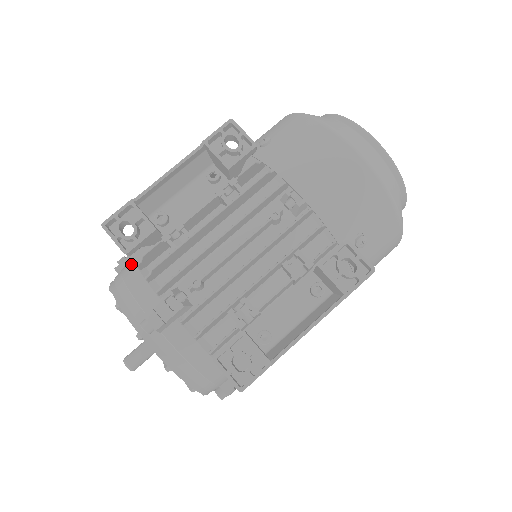
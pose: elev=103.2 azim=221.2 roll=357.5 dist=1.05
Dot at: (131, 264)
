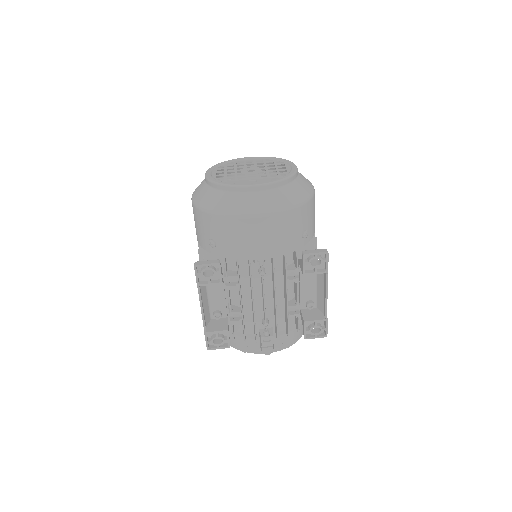
Dot at: occluded
